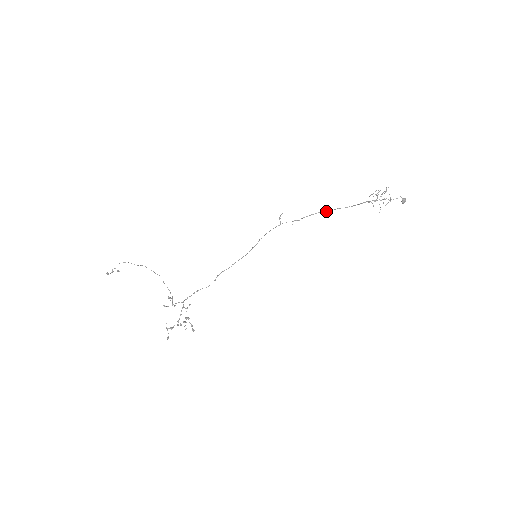
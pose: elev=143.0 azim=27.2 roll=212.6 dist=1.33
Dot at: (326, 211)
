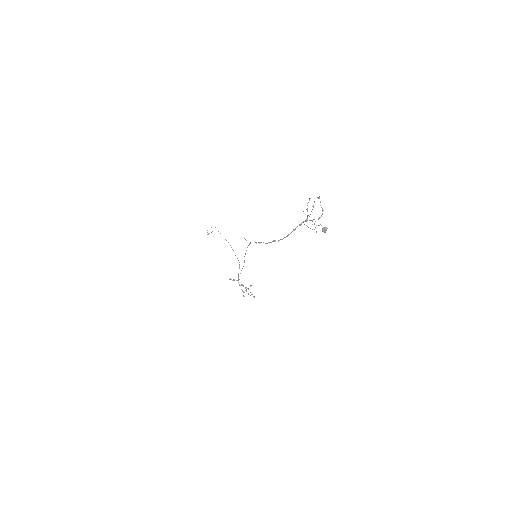
Dot at: (267, 243)
